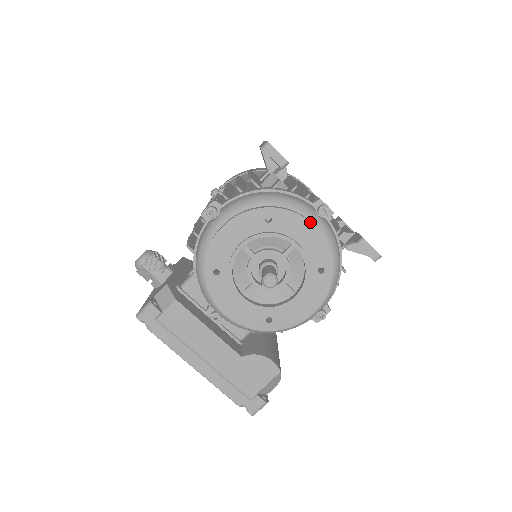
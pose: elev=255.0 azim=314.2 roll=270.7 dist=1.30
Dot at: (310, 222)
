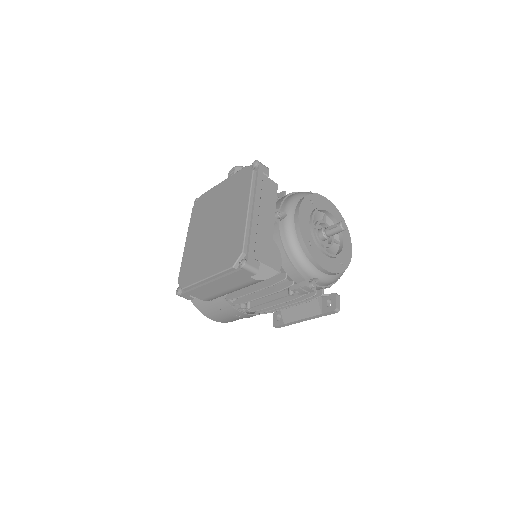
Dot at: occluded
